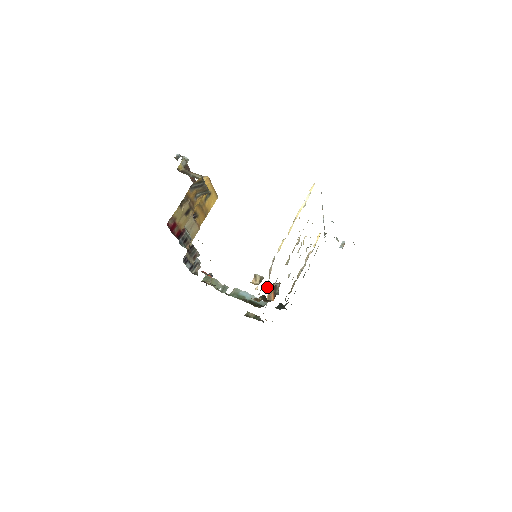
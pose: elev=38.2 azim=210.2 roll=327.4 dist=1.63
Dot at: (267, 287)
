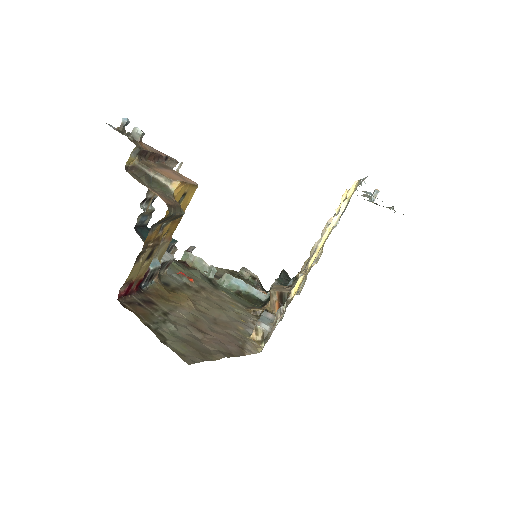
Dot at: (270, 291)
